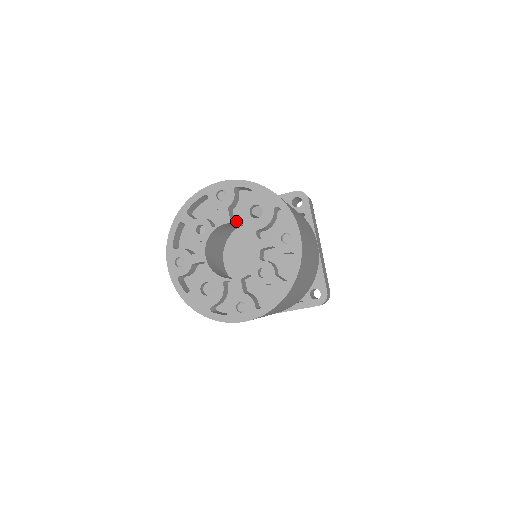
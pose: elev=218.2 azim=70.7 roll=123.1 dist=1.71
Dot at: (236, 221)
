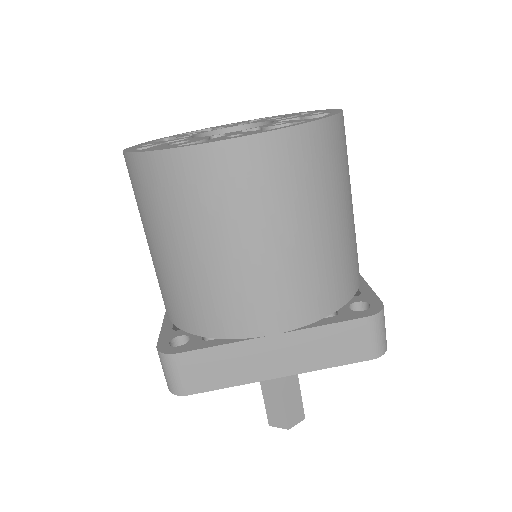
Dot at: (246, 124)
